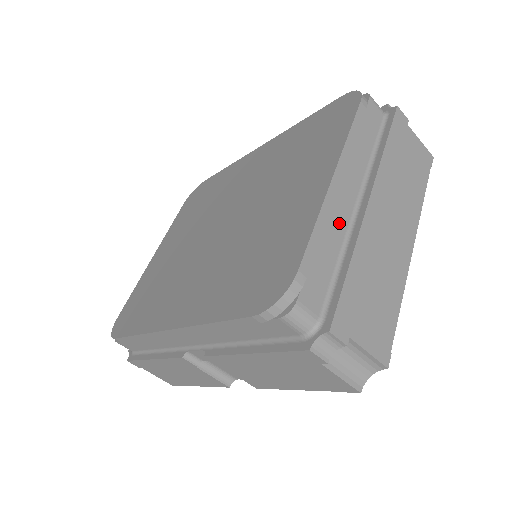
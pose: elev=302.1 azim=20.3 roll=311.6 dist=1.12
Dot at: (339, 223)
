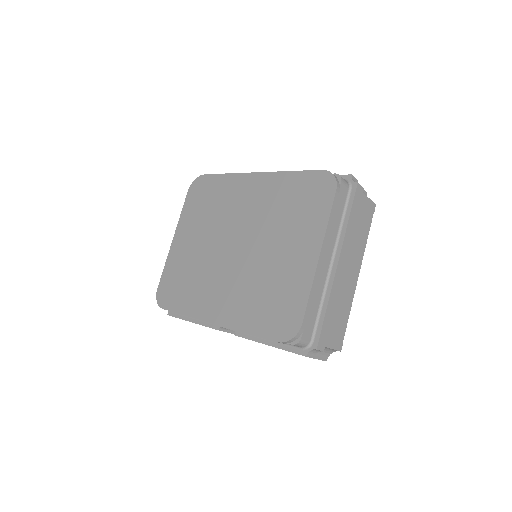
Dot at: (321, 282)
